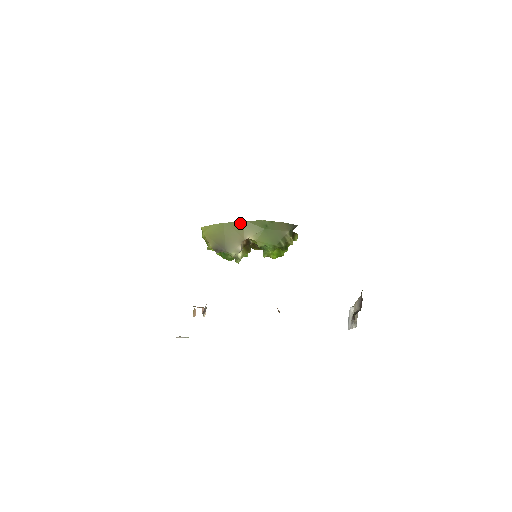
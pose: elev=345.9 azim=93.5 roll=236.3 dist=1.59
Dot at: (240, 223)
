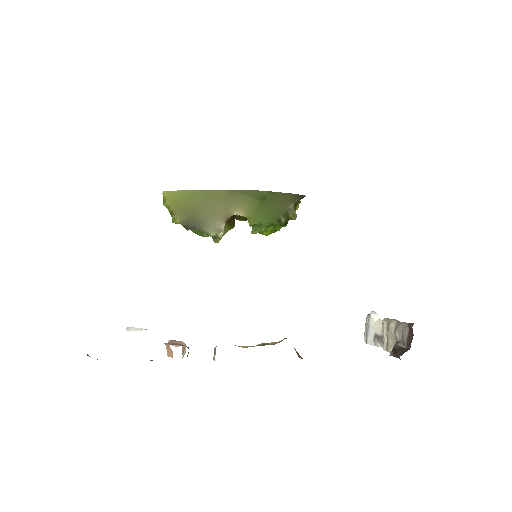
Dot at: (225, 192)
